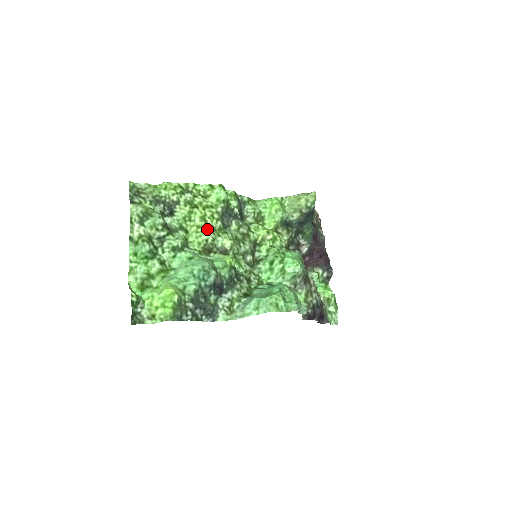
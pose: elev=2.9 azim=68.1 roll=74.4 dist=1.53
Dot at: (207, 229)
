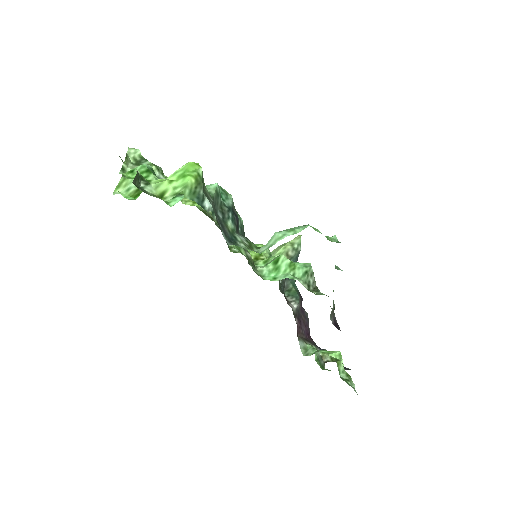
Dot at: occluded
